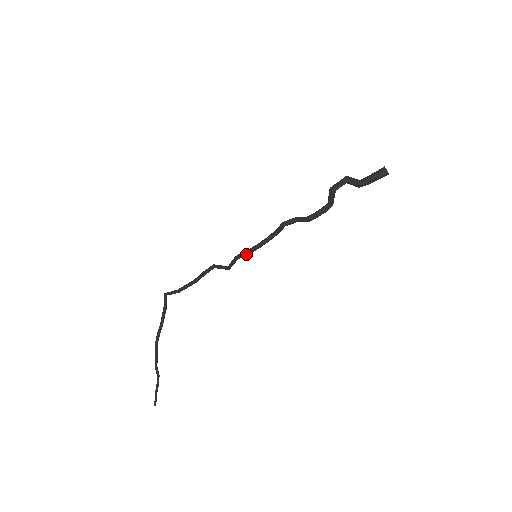
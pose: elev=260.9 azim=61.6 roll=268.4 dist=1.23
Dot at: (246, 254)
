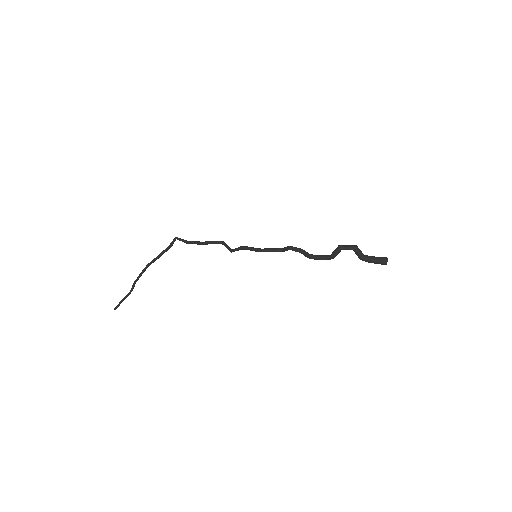
Dot at: (250, 250)
